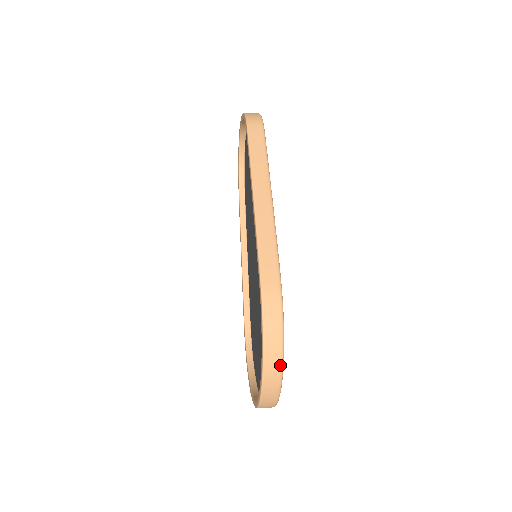
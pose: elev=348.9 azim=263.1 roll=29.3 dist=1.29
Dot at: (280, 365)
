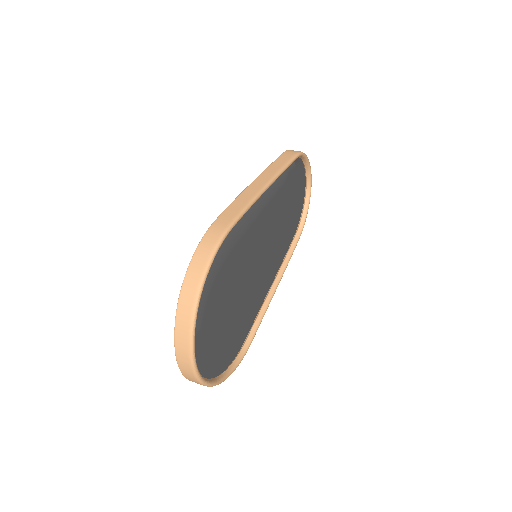
Dot at: (196, 292)
